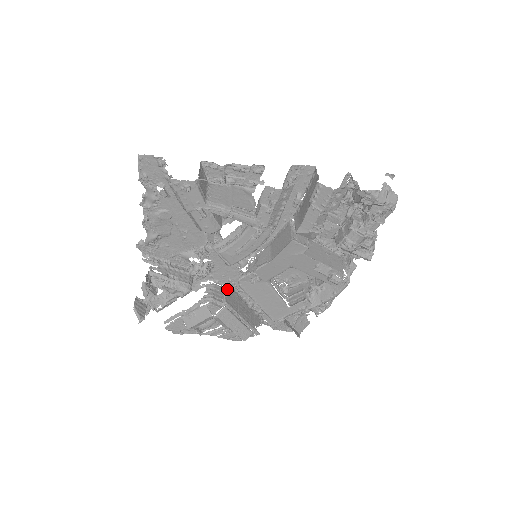
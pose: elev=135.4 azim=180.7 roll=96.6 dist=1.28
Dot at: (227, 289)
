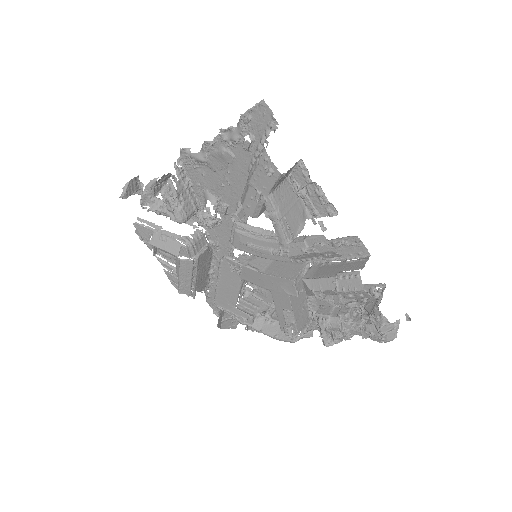
Dot at: (209, 248)
